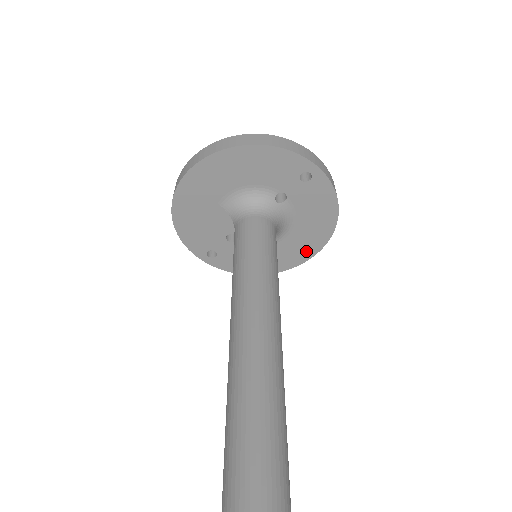
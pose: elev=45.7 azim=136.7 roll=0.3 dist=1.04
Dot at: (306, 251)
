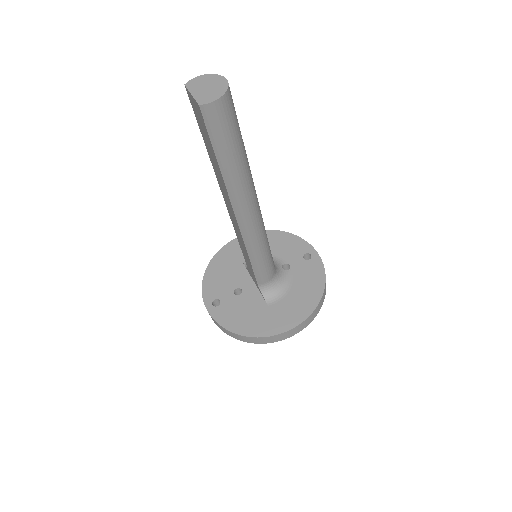
Dot at: (290, 320)
